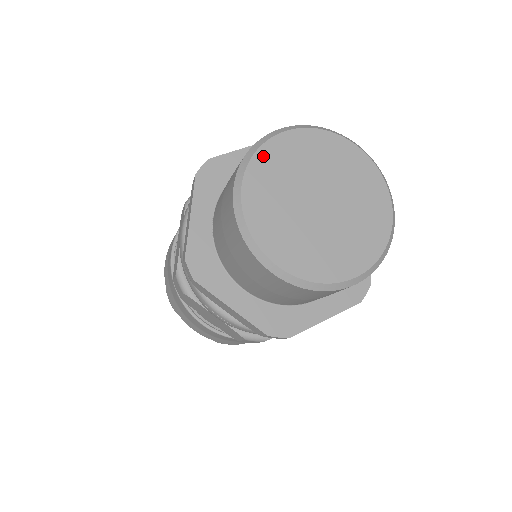
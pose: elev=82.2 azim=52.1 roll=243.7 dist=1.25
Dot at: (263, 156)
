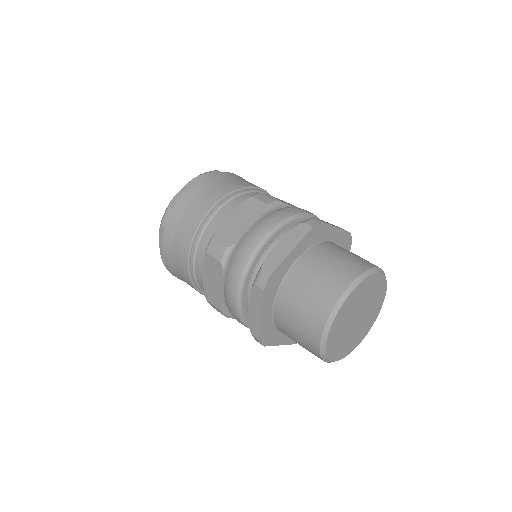
Dot at: (367, 281)
